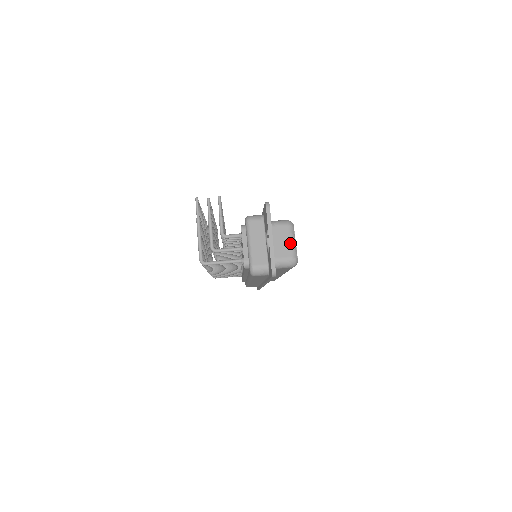
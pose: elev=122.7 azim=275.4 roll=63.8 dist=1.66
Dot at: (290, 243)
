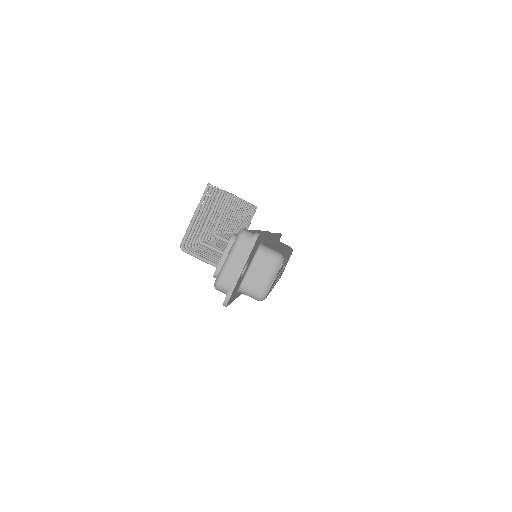
Dot at: (267, 278)
